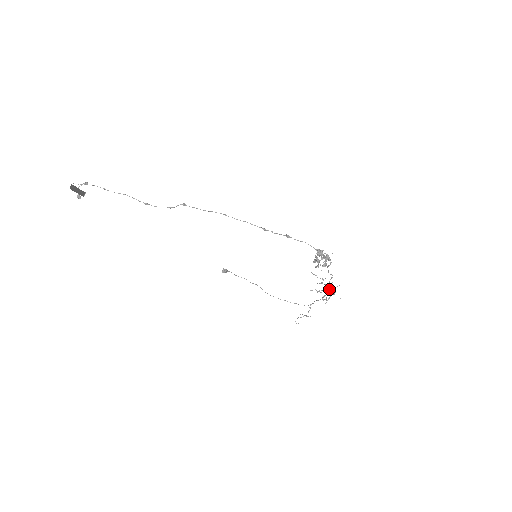
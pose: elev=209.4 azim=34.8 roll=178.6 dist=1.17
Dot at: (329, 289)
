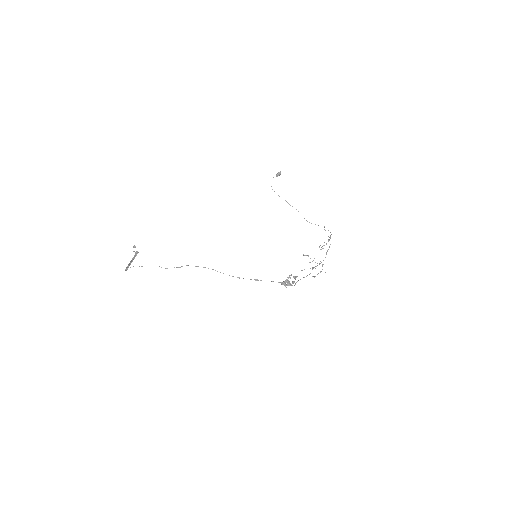
Dot at: occluded
